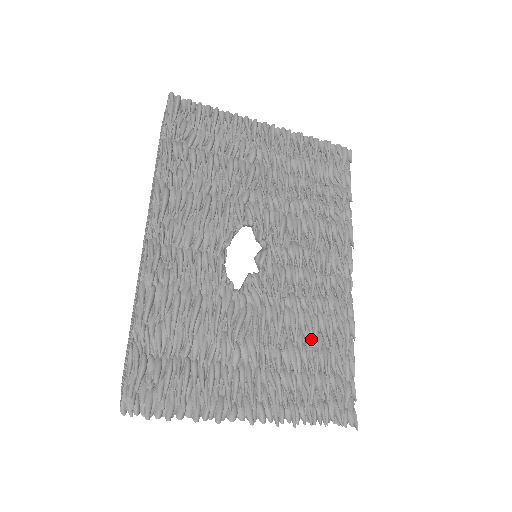
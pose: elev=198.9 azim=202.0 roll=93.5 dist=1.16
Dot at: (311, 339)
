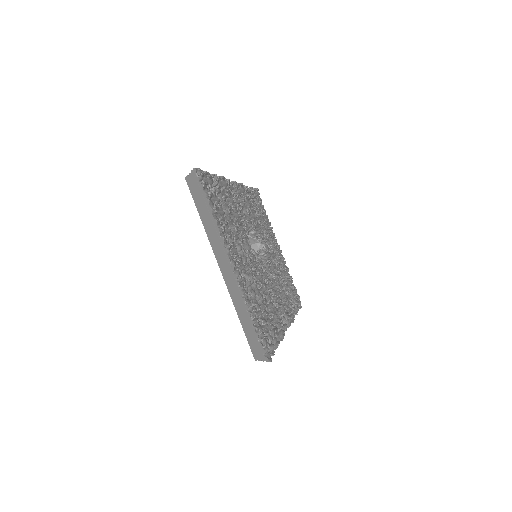
Dot at: (266, 304)
